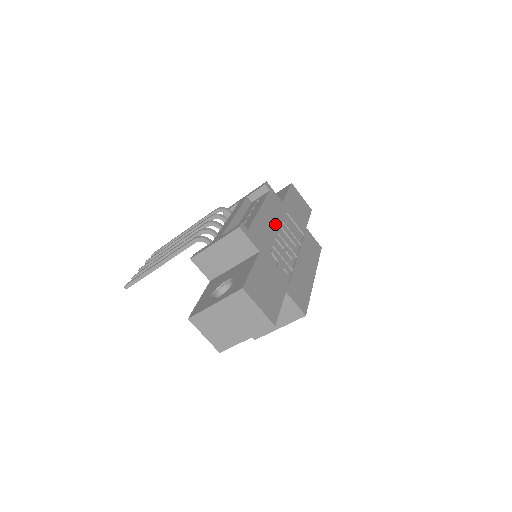
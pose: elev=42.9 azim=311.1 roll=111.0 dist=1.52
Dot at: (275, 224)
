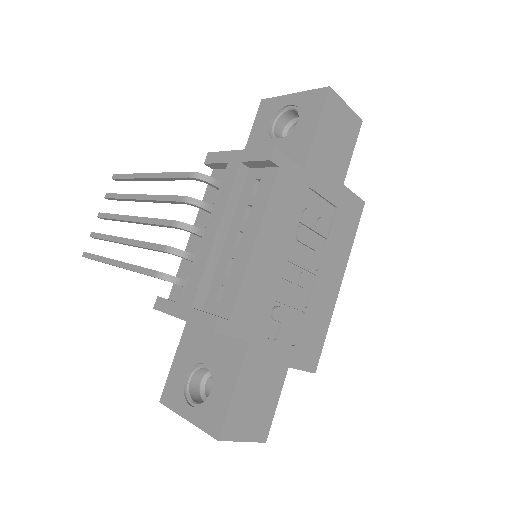
Dot at: (283, 246)
